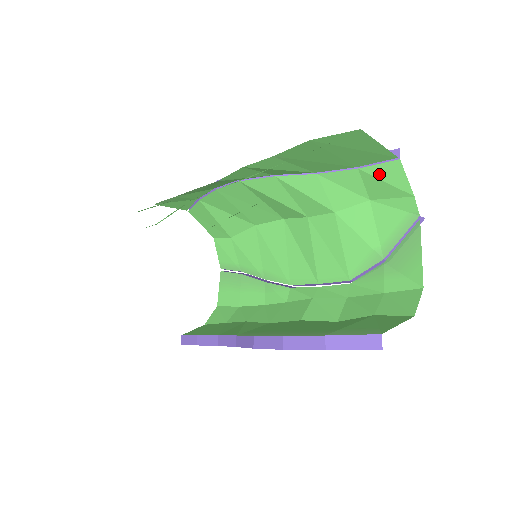
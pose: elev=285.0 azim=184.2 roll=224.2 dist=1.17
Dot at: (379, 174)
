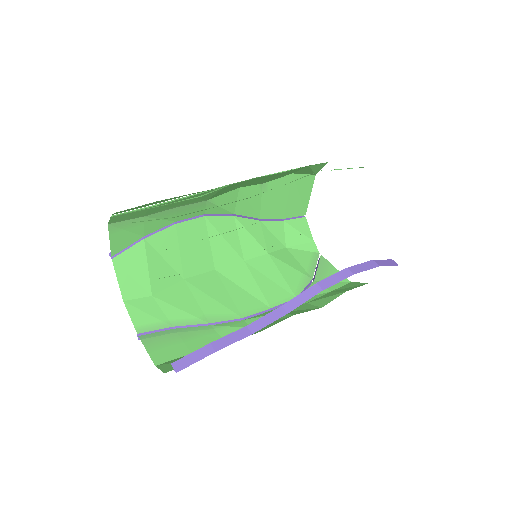
Dot at: (295, 225)
